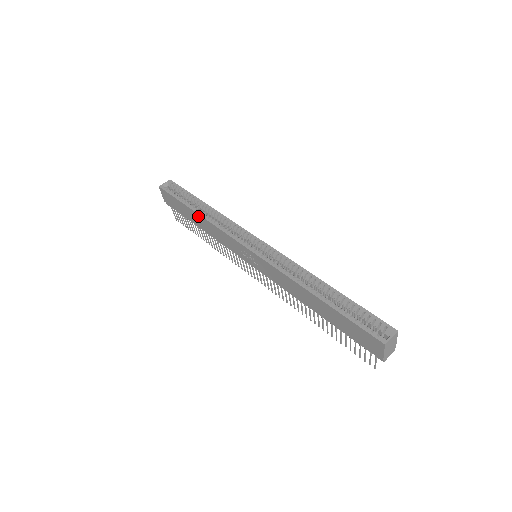
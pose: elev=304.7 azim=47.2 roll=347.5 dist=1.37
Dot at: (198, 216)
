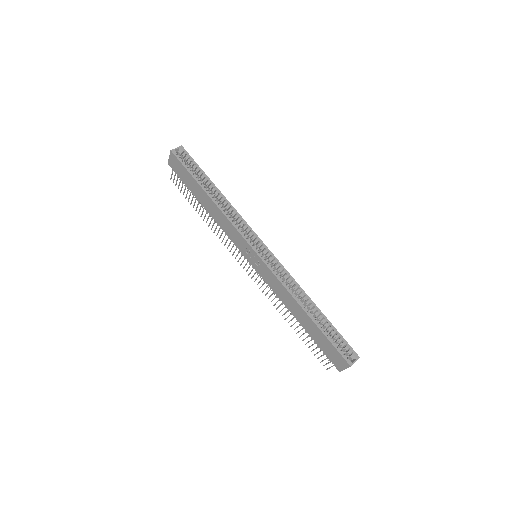
Dot at: (210, 200)
